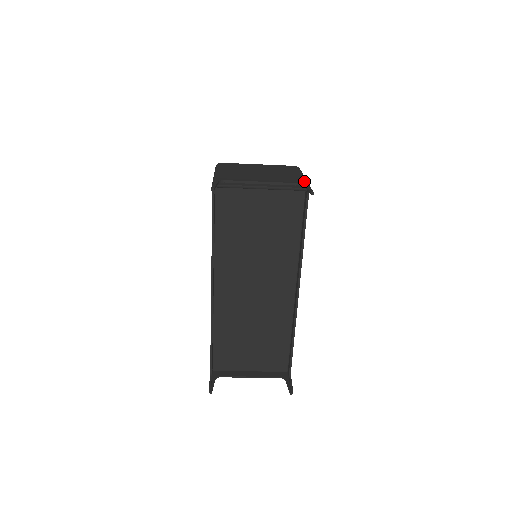
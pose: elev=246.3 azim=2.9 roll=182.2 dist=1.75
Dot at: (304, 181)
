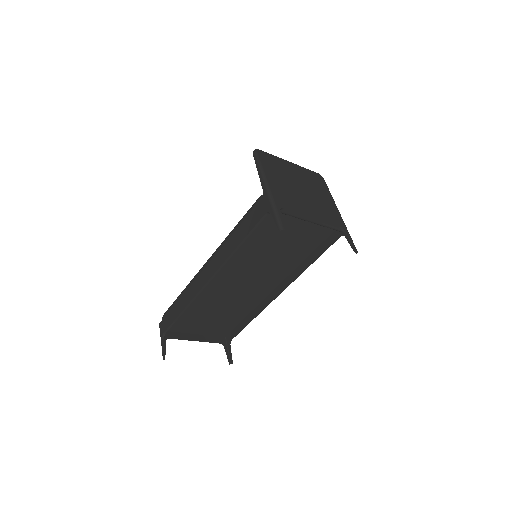
Dot at: (343, 222)
